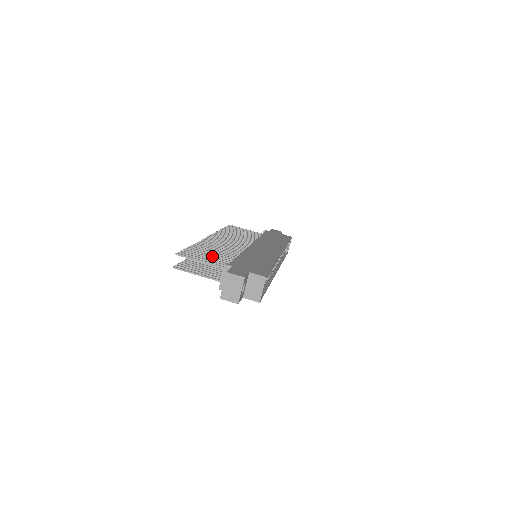
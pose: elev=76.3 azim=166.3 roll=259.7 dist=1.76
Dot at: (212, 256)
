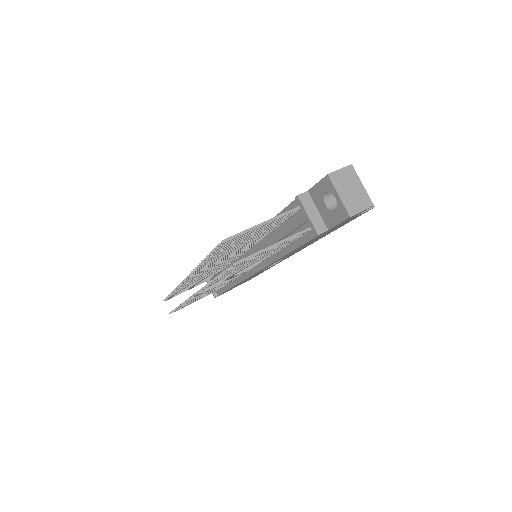
Dot at: occluded
